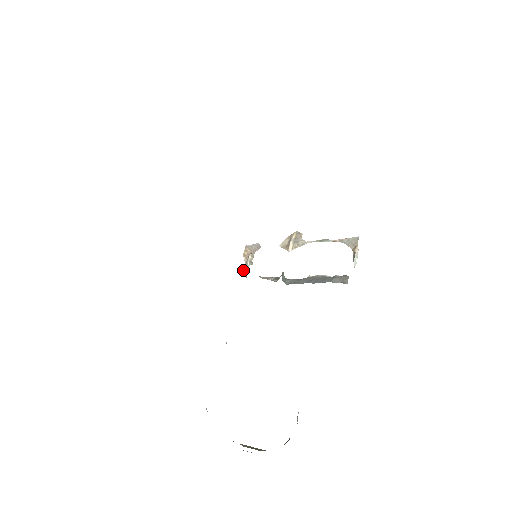
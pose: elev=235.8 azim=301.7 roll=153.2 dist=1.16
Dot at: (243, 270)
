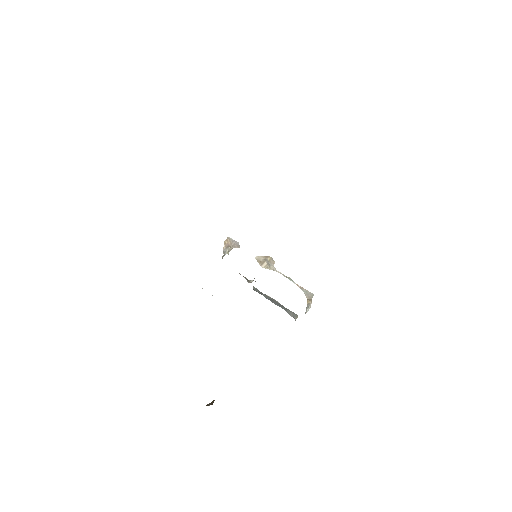
Dot at: (224, 254)
